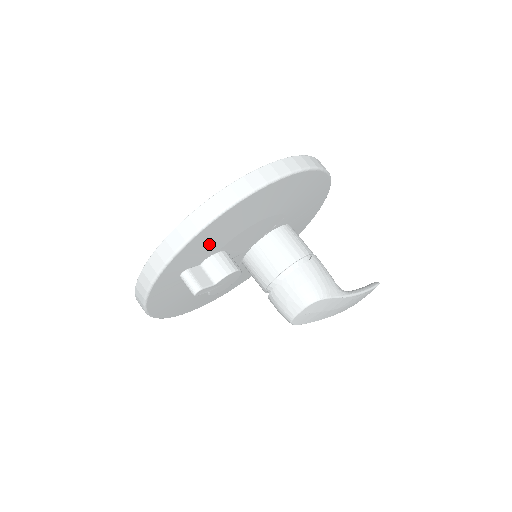
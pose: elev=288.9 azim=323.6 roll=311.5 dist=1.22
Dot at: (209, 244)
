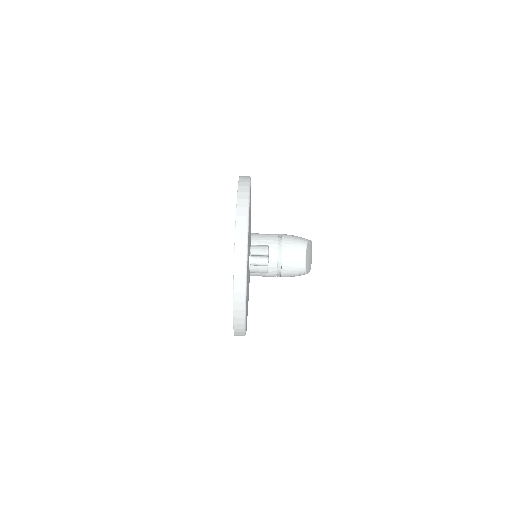
Dot at: (249, 234)
